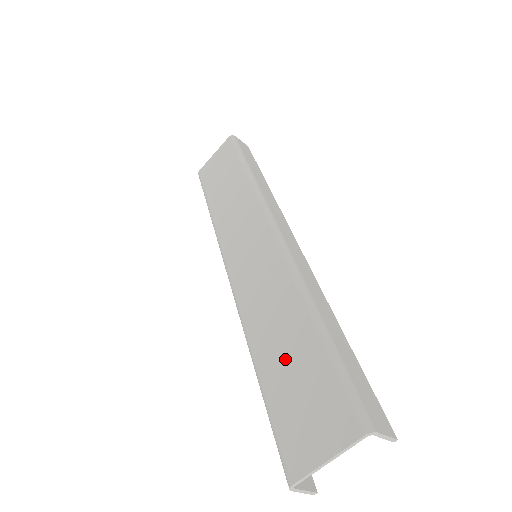
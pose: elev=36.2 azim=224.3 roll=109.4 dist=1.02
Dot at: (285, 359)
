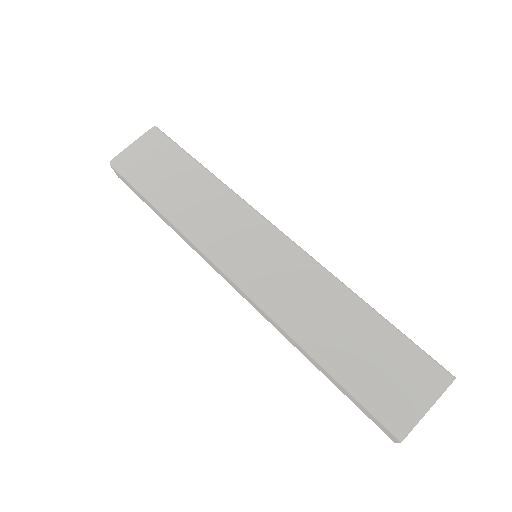
Dot at: (352, 343)
